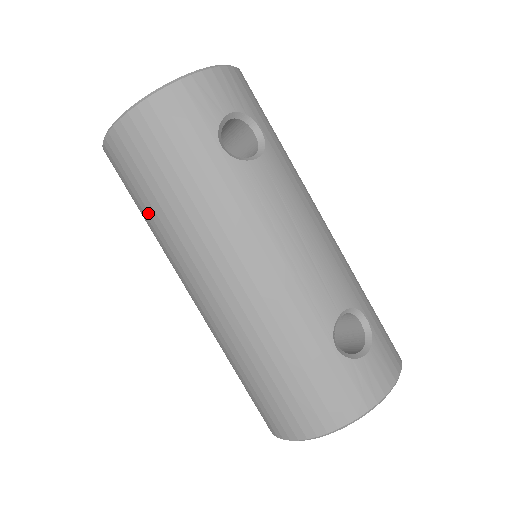
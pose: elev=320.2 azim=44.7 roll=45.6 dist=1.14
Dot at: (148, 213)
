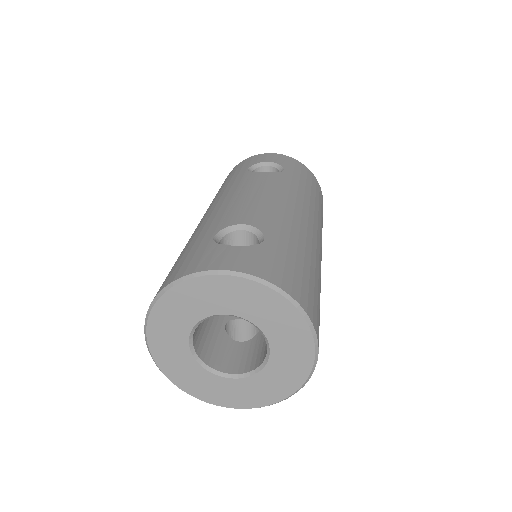
Dot at: occluded
